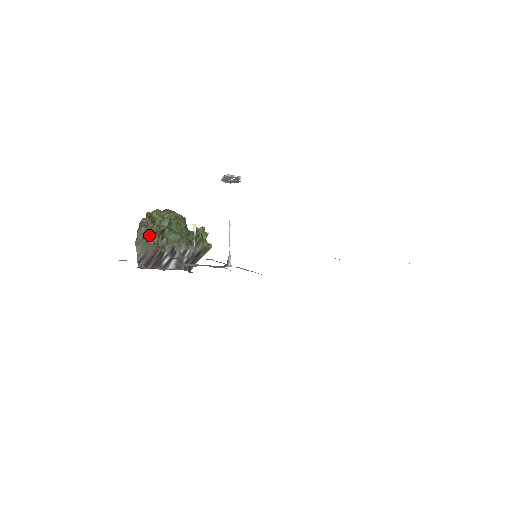
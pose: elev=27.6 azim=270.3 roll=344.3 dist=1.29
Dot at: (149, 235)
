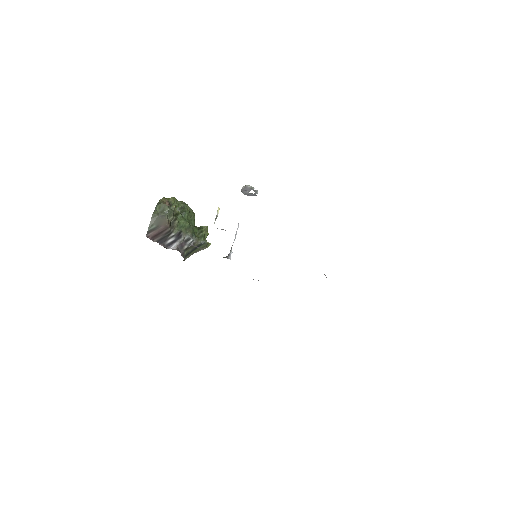
Dot at: (167, 211)
